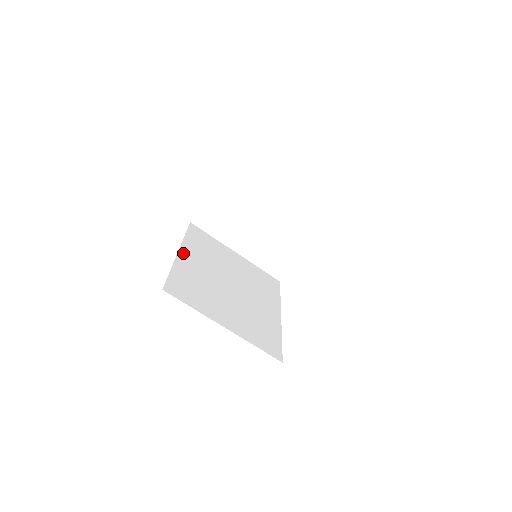
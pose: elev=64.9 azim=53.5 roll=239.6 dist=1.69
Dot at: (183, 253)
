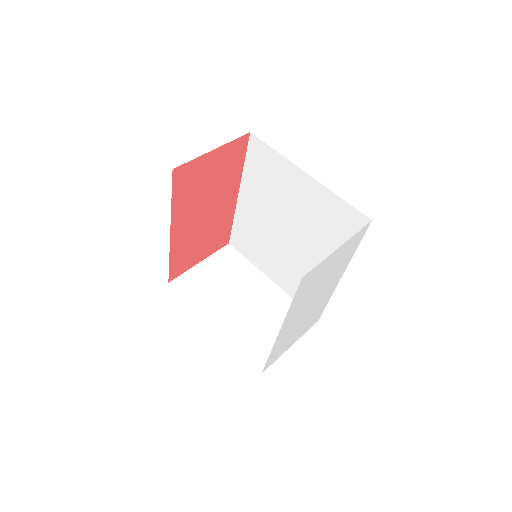
Dot at: occluded
